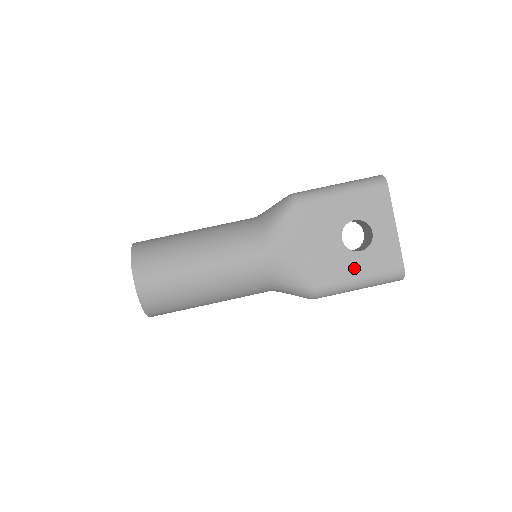
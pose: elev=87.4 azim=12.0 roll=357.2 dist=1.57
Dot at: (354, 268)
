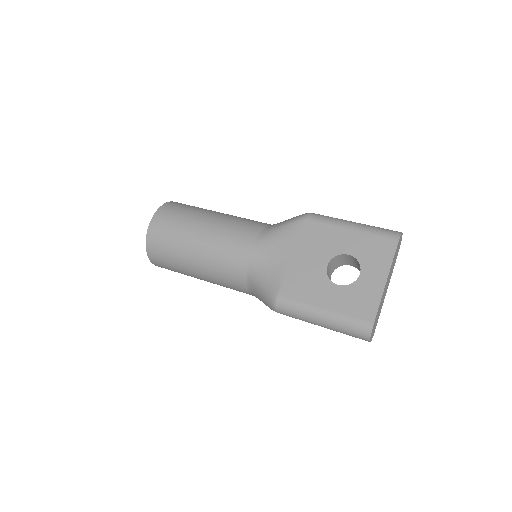
Dot at: (324, 297)
